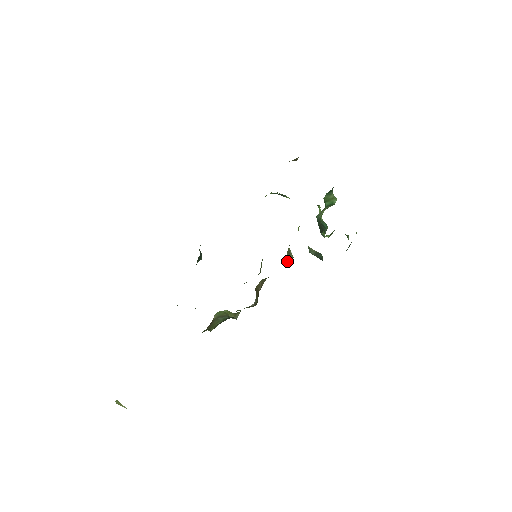
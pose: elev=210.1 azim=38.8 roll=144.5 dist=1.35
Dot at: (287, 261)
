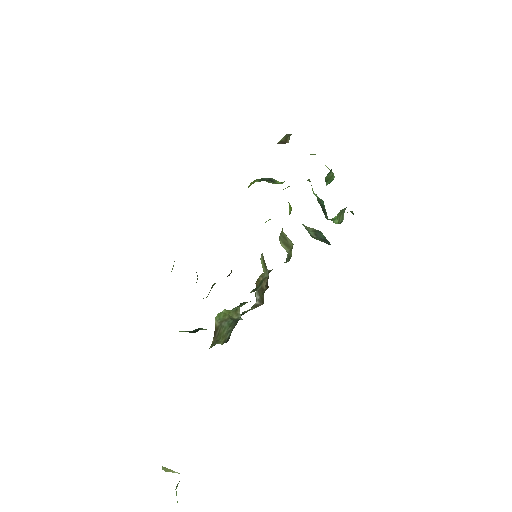
Dot at: (282, 245)
